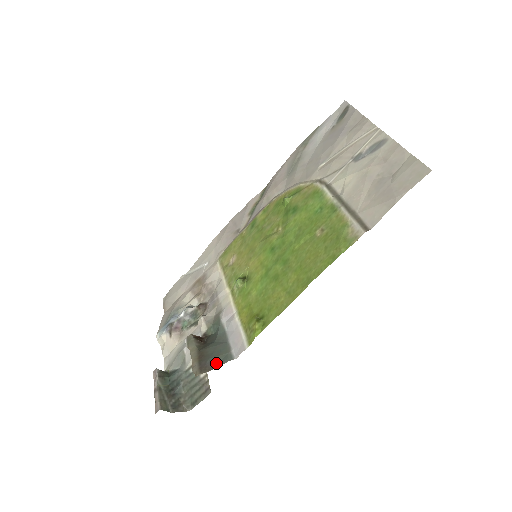
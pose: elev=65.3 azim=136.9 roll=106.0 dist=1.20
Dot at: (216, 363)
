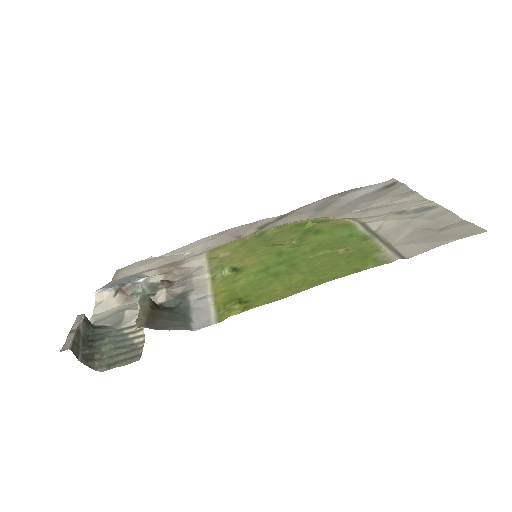
Dot at: (169, 326)
